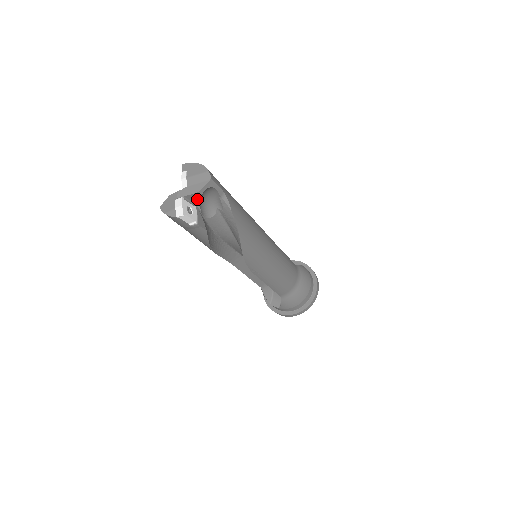
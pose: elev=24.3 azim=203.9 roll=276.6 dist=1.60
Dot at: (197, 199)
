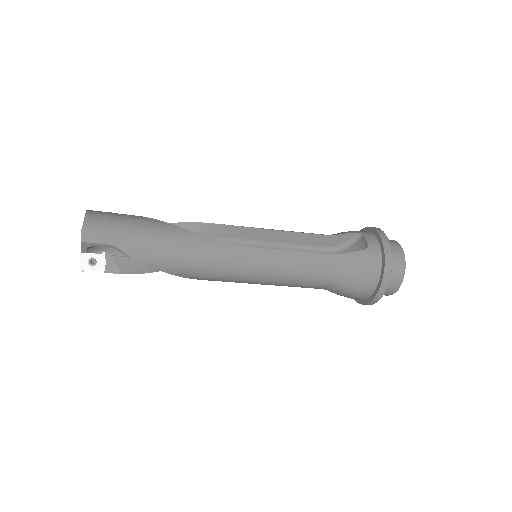
Dot at: (94, 252)
